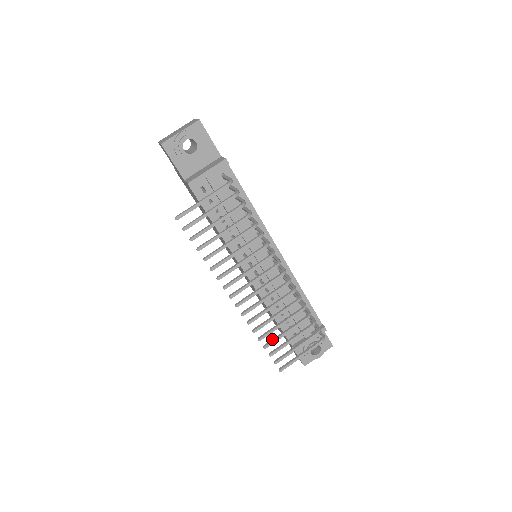
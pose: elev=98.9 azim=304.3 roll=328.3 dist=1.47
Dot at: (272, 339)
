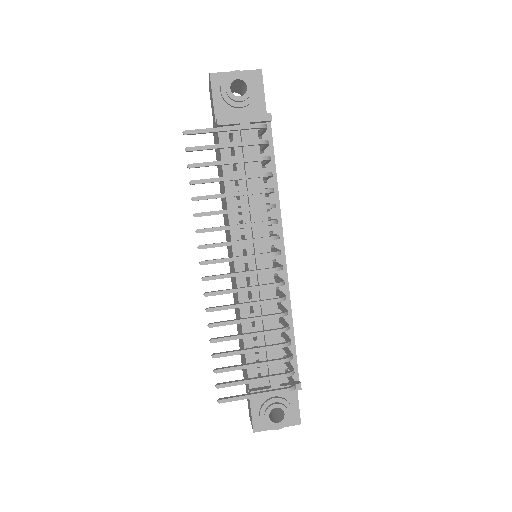
Dot at: occluded
